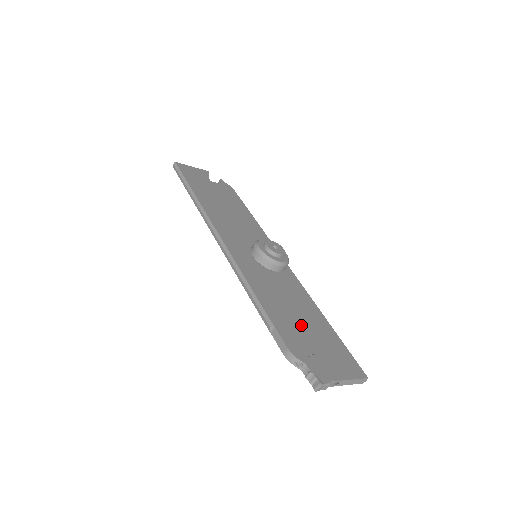
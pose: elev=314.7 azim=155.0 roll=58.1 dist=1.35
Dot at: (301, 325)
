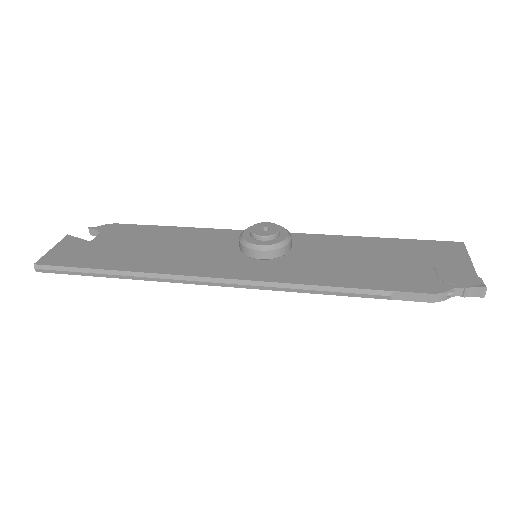
Dot at: (387, 264)
